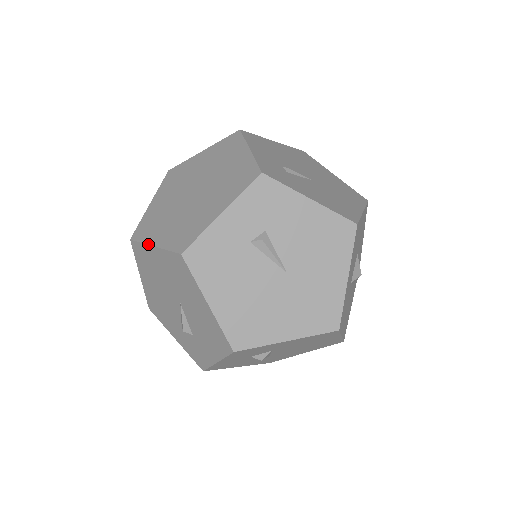
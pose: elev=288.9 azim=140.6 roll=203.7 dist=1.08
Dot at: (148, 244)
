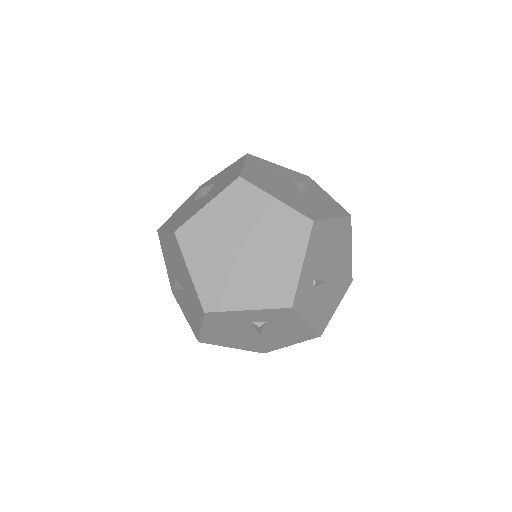
Dot at: (186, 263)
